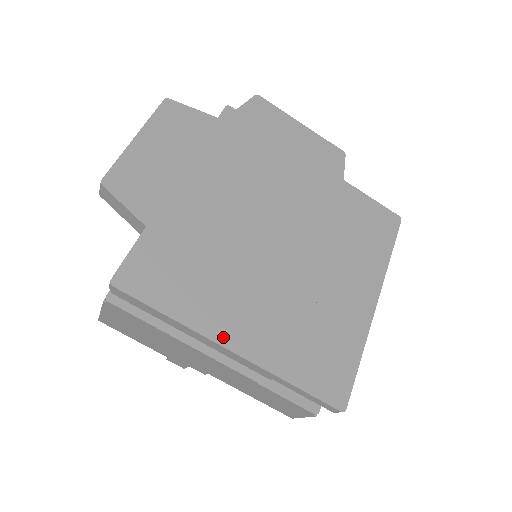
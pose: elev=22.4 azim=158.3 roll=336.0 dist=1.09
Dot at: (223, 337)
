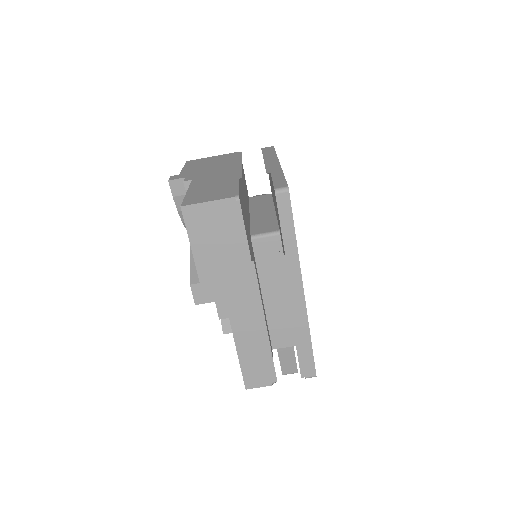
Dot at: occluded
